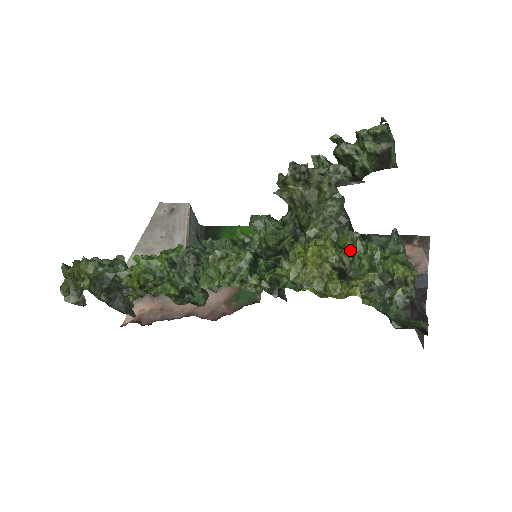
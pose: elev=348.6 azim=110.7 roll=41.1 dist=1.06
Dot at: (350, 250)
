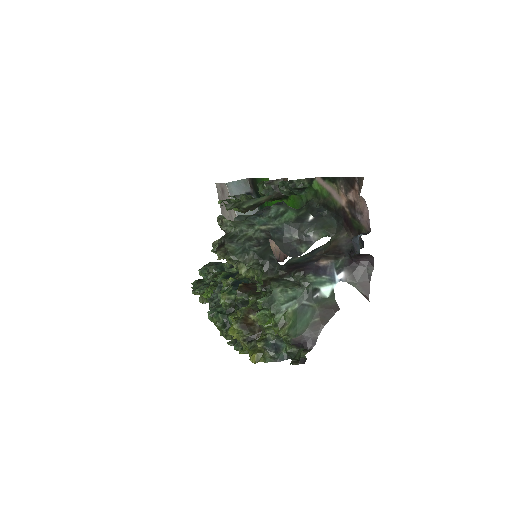
Dot at: (266, 293)
